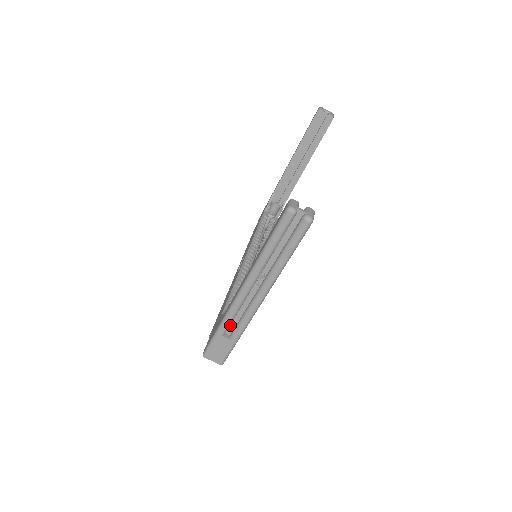
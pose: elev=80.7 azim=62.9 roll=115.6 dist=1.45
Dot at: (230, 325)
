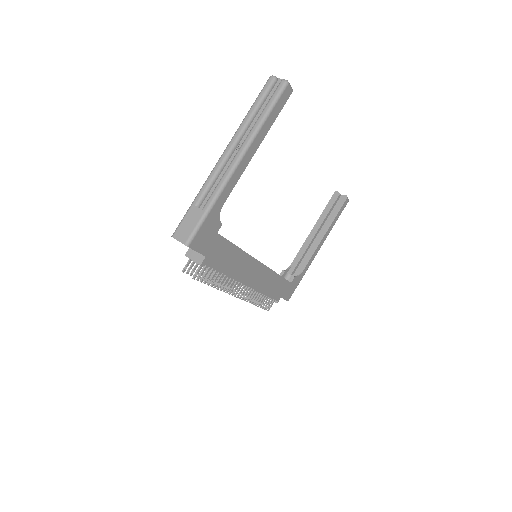
Dot at: (206, 198)
